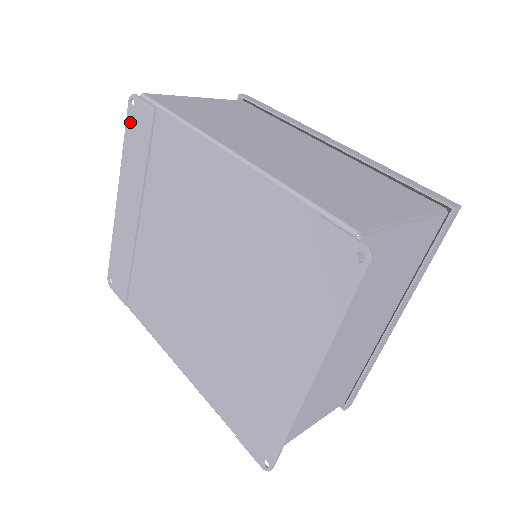
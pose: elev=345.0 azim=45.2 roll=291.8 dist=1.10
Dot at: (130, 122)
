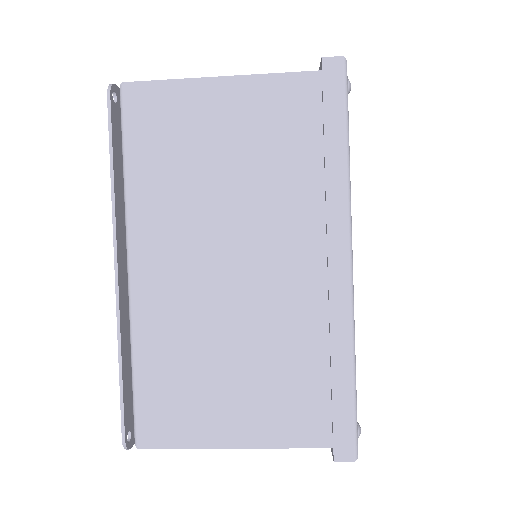
Dot at: occluded
